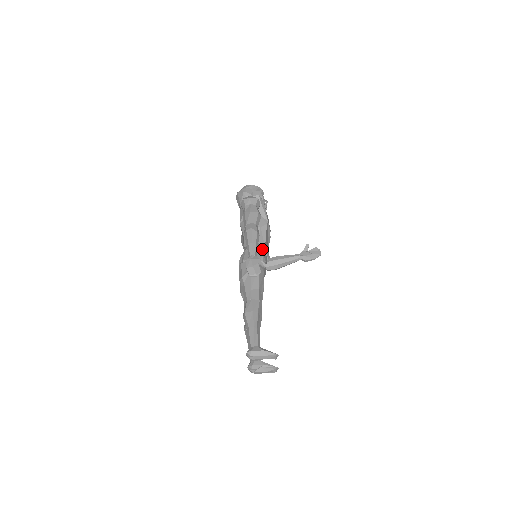
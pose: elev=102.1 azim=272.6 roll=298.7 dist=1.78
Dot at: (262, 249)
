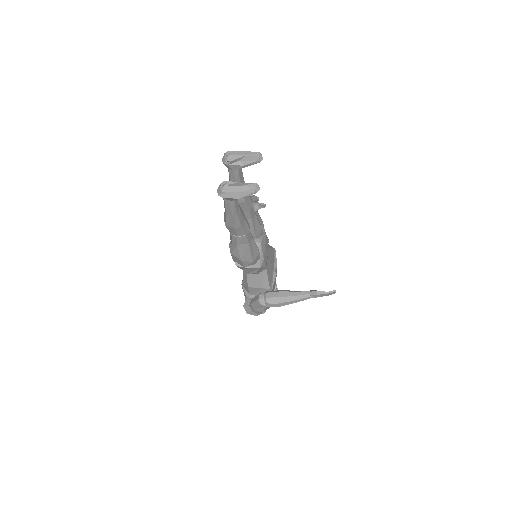
Dot at: occluded
